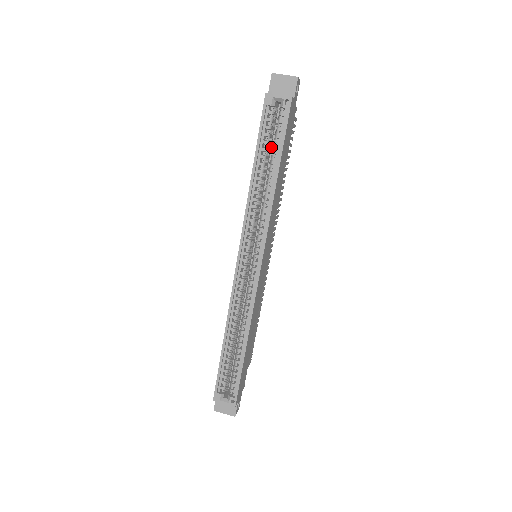
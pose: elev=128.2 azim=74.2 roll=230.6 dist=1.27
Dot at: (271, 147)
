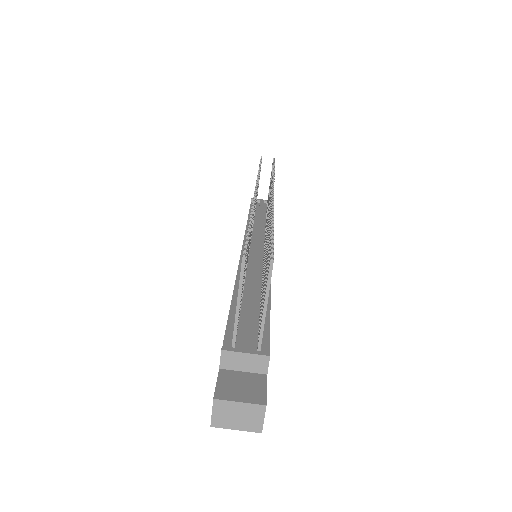
Dot at: occluded
